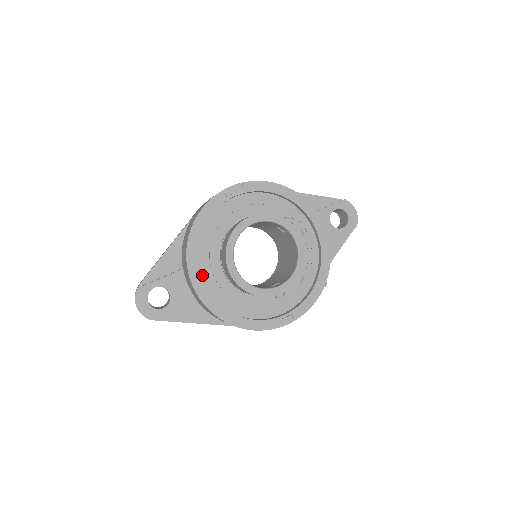
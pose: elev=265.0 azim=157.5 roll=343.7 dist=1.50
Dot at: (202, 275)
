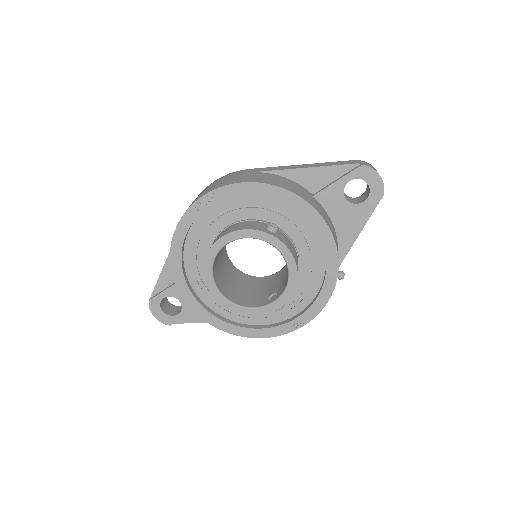
Dot at: (197, 291)
